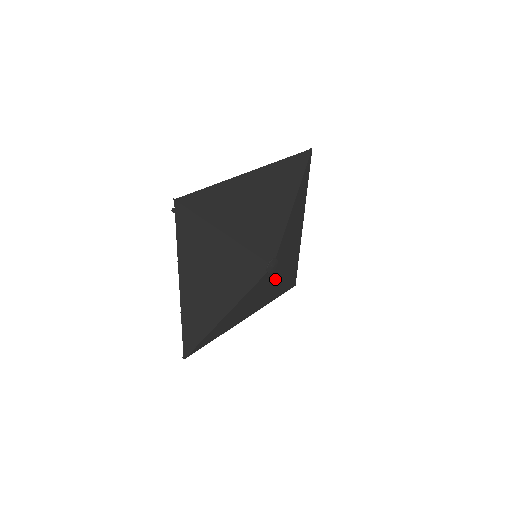
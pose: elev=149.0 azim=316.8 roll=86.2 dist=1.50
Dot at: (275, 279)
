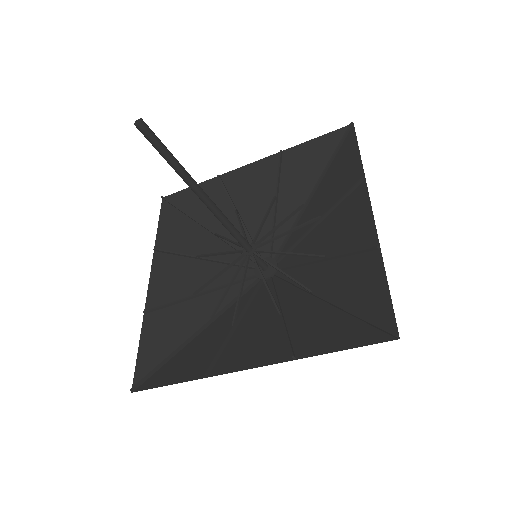
Dot at: occluded
